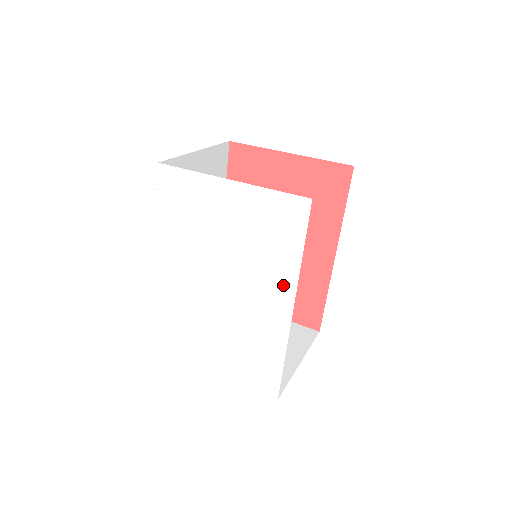
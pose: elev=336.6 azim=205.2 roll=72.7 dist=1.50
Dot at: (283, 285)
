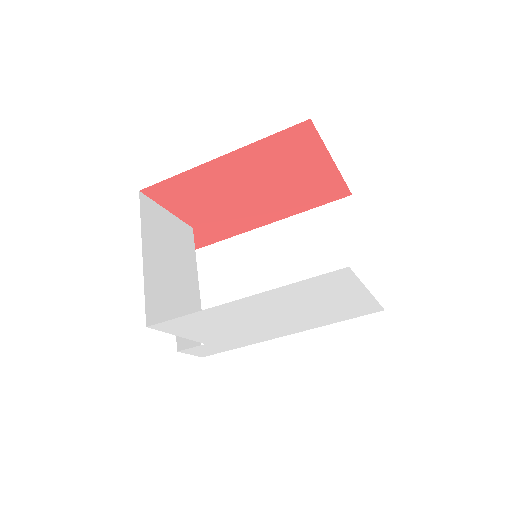
Dot at: (303, 328)
